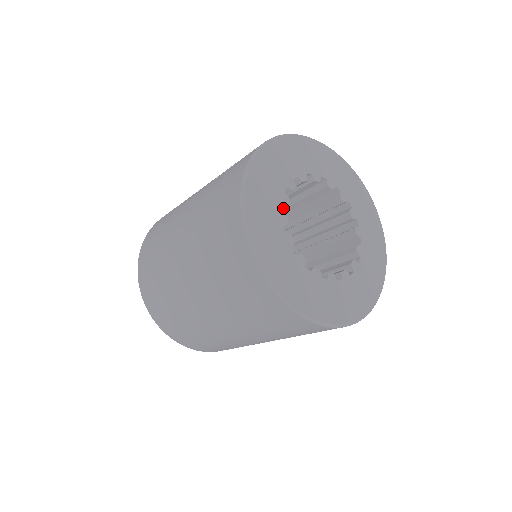
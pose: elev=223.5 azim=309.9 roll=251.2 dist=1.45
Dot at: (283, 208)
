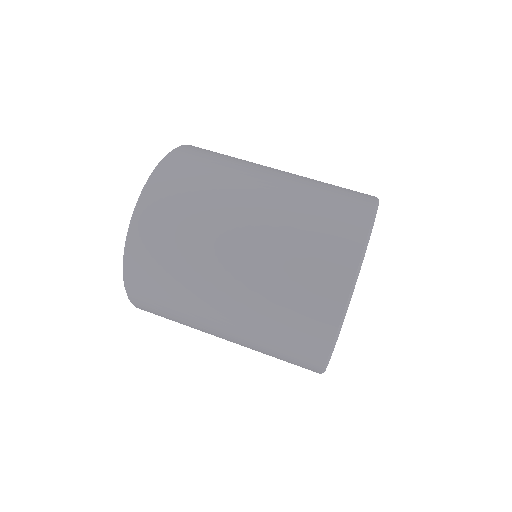
Dot at: occluded
